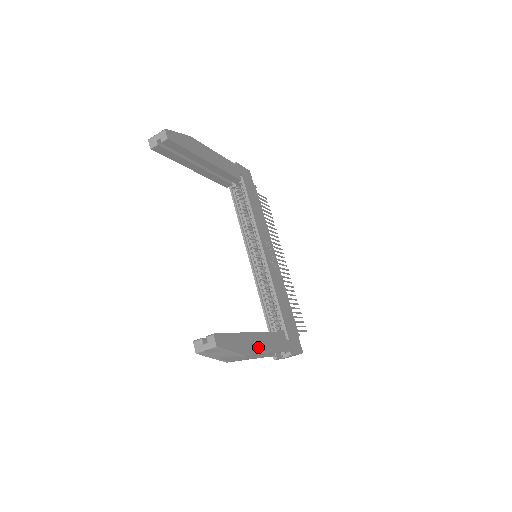
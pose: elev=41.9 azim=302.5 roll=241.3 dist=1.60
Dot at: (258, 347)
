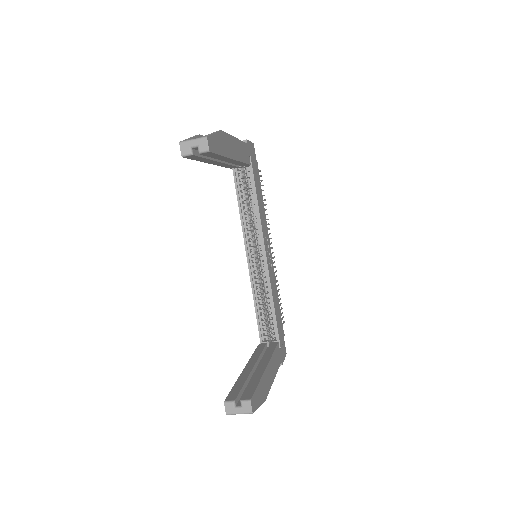
Dot at: (269, 381)
